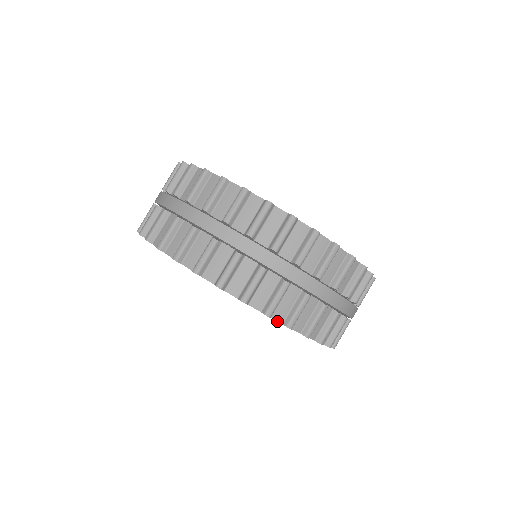
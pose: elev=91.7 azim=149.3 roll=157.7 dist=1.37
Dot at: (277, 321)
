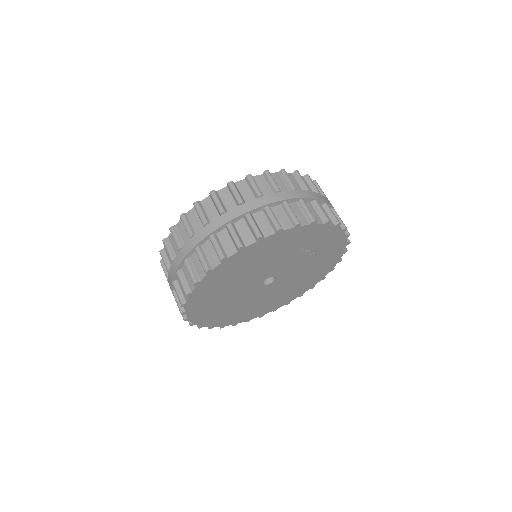
Dot at: (289, 229)
